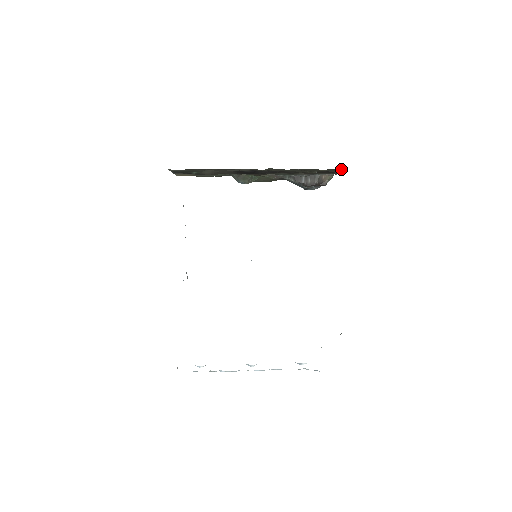
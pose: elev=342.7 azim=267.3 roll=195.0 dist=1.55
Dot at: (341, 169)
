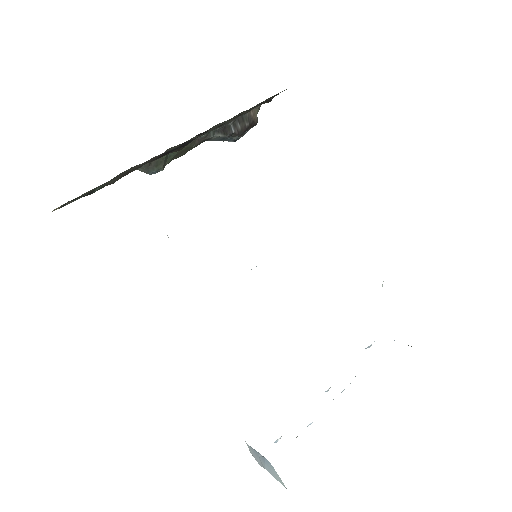
Dot at: (286, 89)
